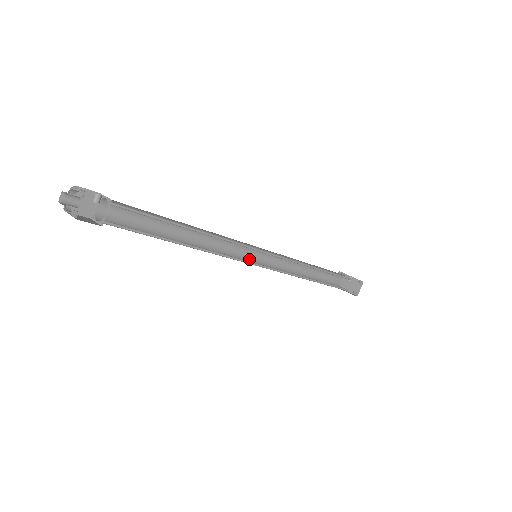
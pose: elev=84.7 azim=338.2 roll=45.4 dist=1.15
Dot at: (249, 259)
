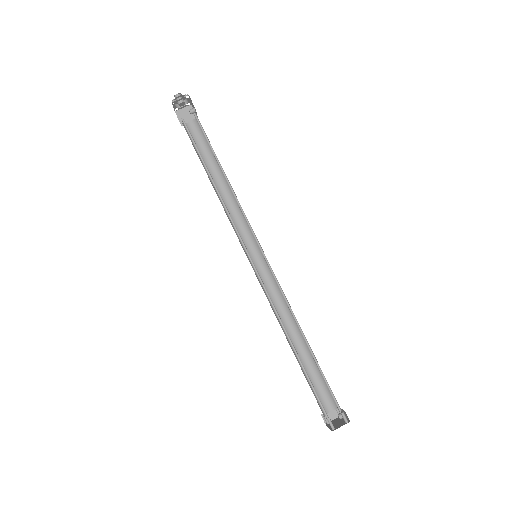
Dot at: occluded
